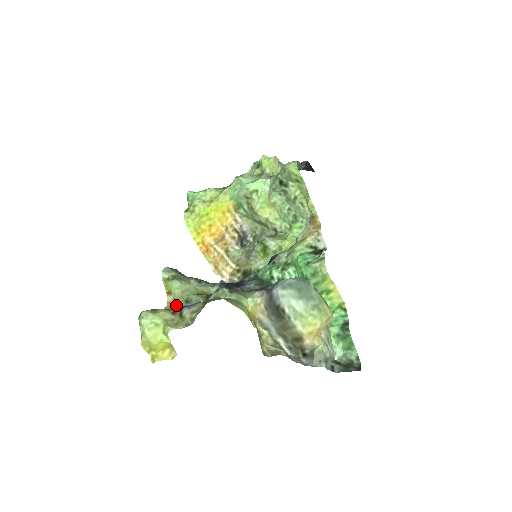
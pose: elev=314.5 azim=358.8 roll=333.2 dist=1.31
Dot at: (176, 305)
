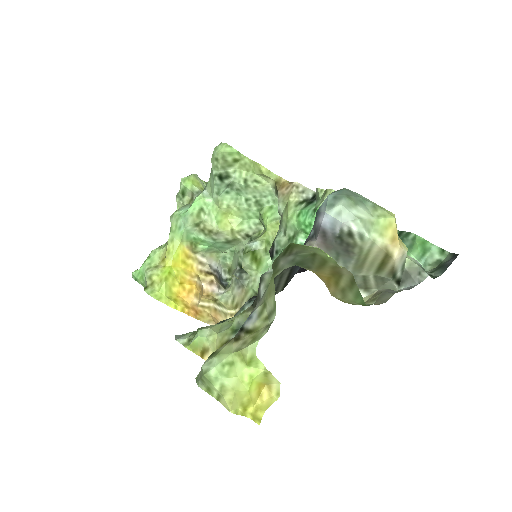
Dot at: occluded
